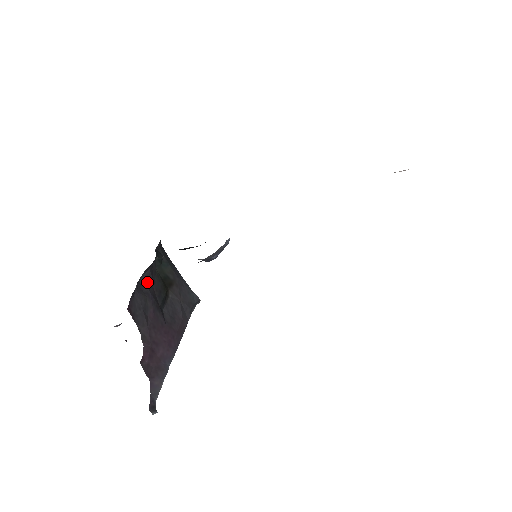
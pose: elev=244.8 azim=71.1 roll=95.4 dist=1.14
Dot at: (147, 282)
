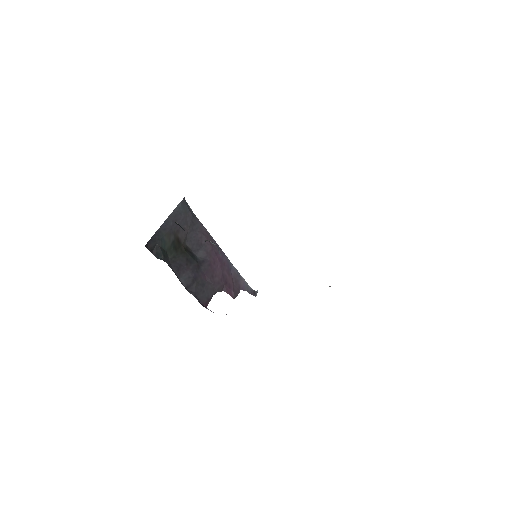
Dot at: (184, 277)
